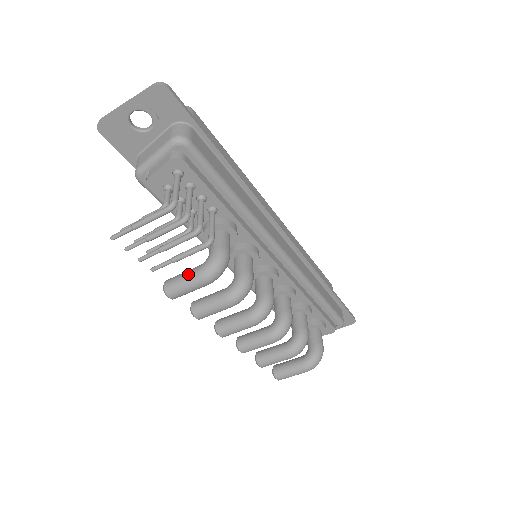
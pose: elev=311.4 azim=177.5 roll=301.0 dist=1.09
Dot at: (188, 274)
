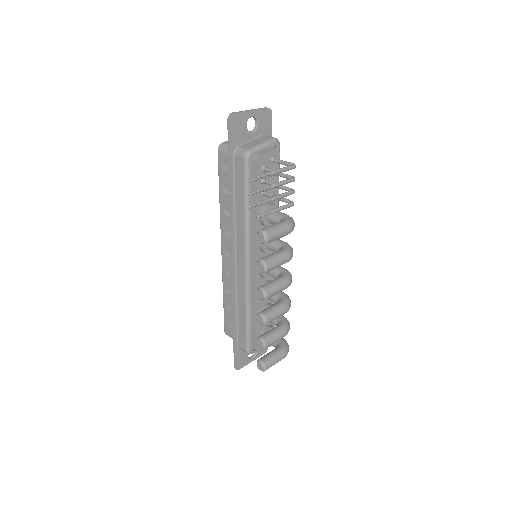
Dot at: (279, 224)
